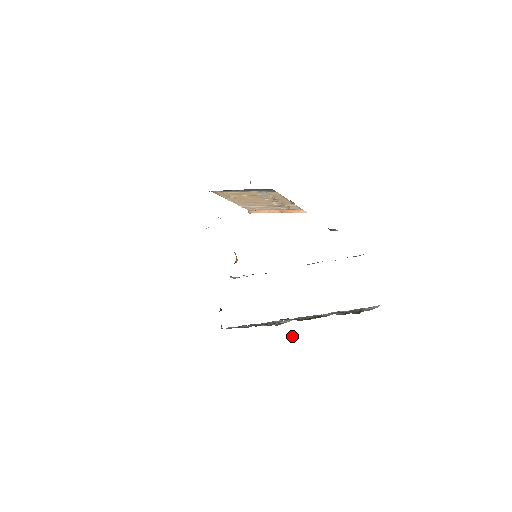
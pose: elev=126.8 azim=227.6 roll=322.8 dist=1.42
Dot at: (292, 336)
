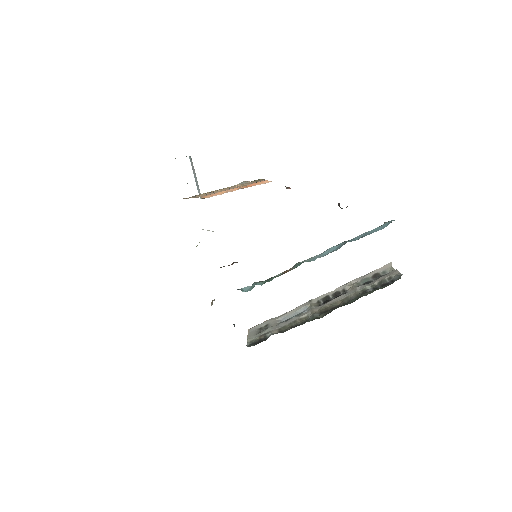
Dot at: occluded
